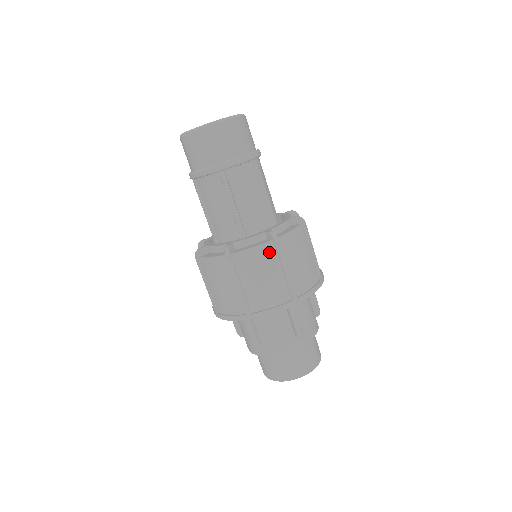
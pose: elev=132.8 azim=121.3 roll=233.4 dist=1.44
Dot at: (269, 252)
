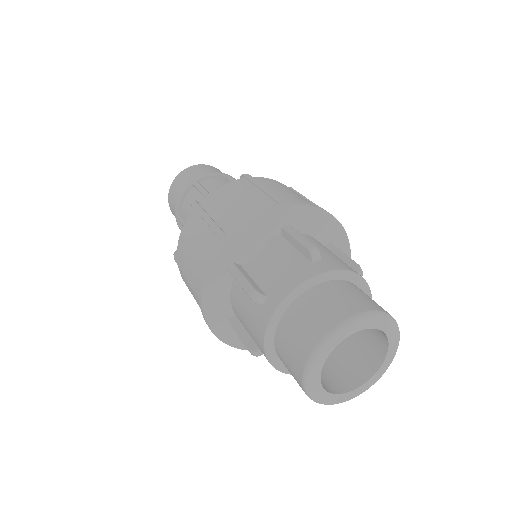
Dot at: (239, 183)
